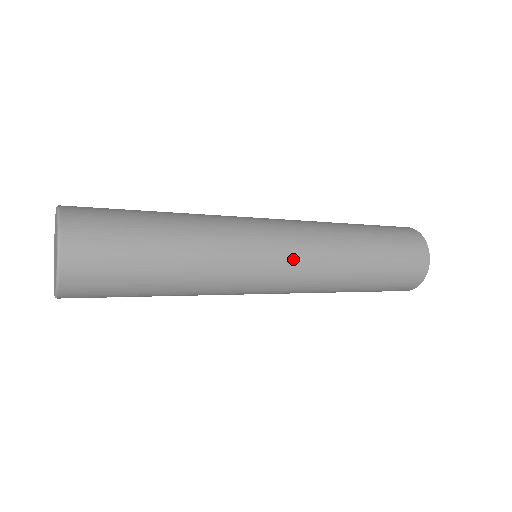
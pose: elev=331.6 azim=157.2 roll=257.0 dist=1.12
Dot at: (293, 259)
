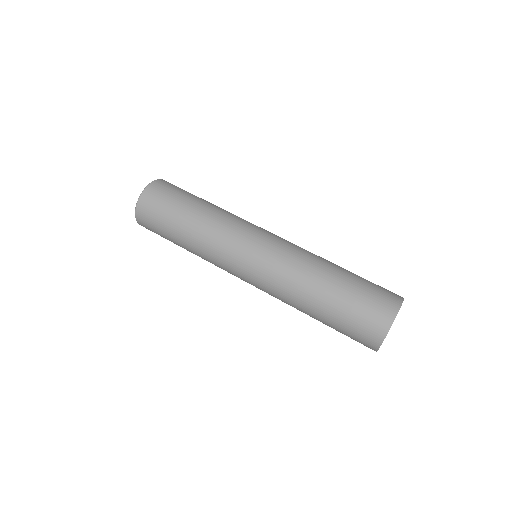
Dot at: (265, 254)
